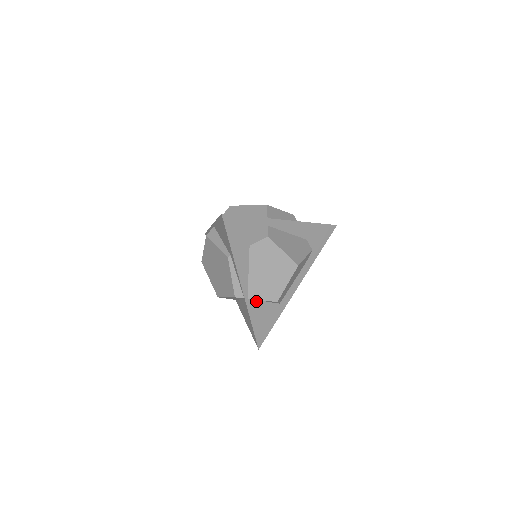
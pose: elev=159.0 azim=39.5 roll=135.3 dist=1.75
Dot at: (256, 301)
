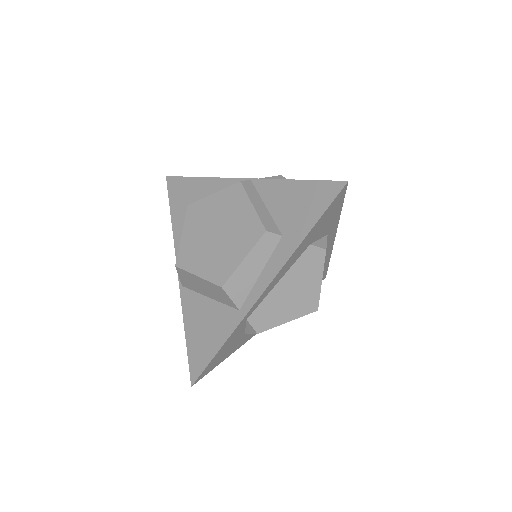
Dot at: occluded
